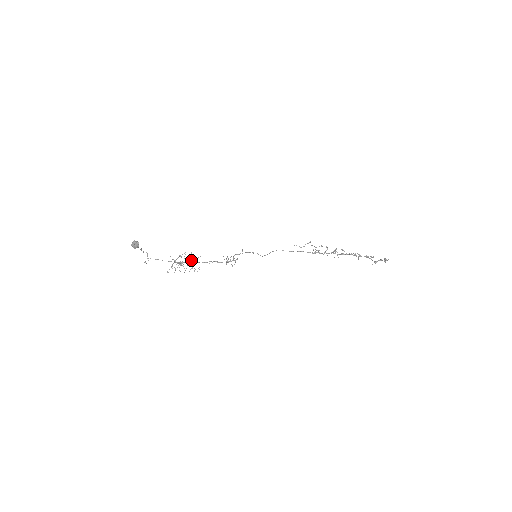
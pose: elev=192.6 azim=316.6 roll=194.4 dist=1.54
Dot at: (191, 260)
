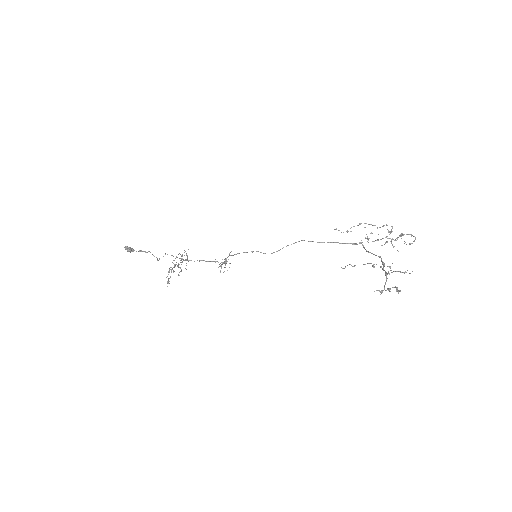
Dot at: (173, 267)
